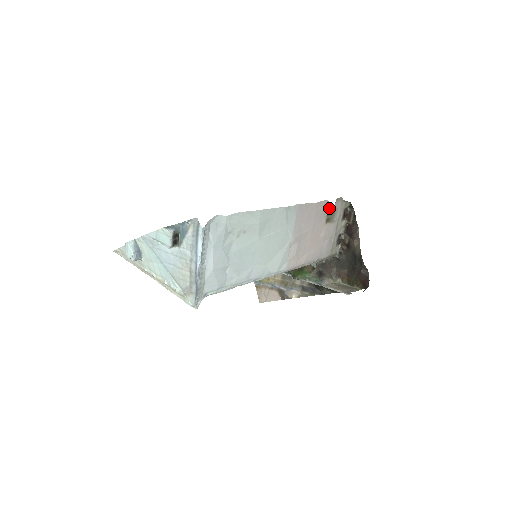
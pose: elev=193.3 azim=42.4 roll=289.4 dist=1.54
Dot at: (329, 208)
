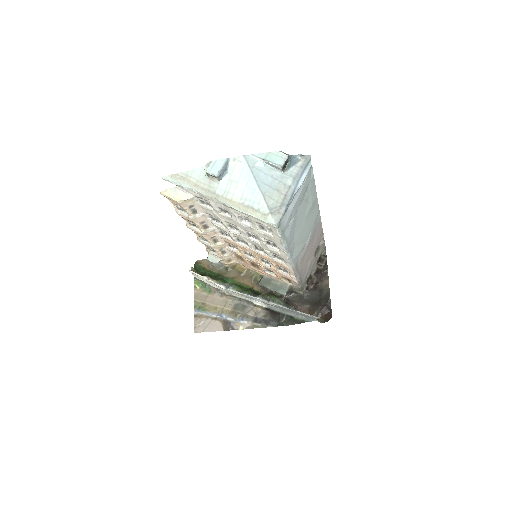
Dot at: (321, 243)
